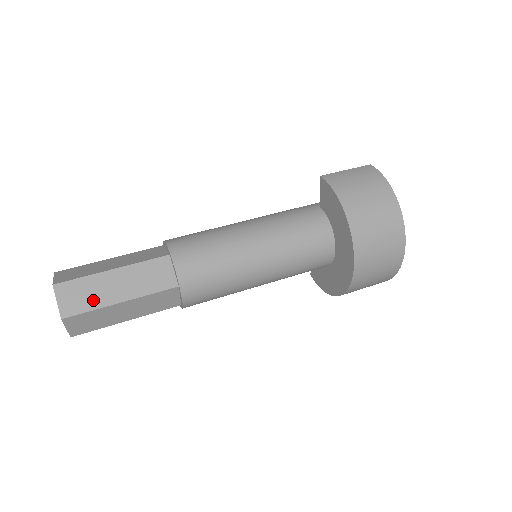
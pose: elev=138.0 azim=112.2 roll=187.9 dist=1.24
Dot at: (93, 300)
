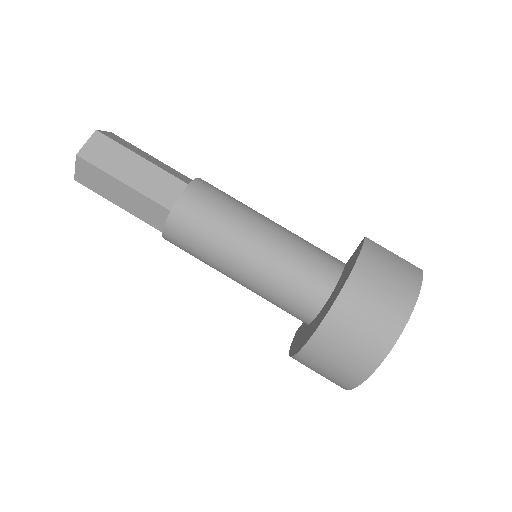
Dot at: (108, 163)
